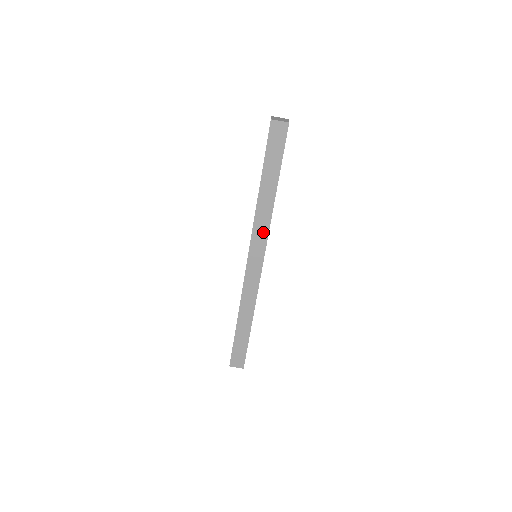
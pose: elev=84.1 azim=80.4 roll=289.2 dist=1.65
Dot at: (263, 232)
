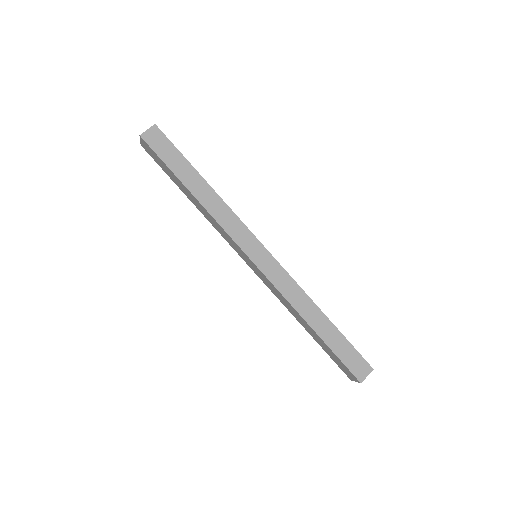
Dot at: (235, 224)
